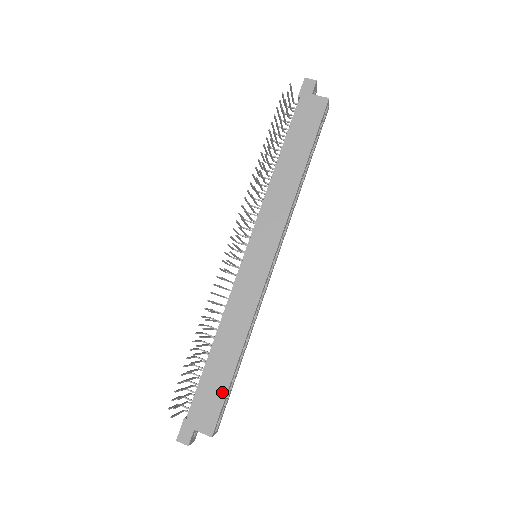
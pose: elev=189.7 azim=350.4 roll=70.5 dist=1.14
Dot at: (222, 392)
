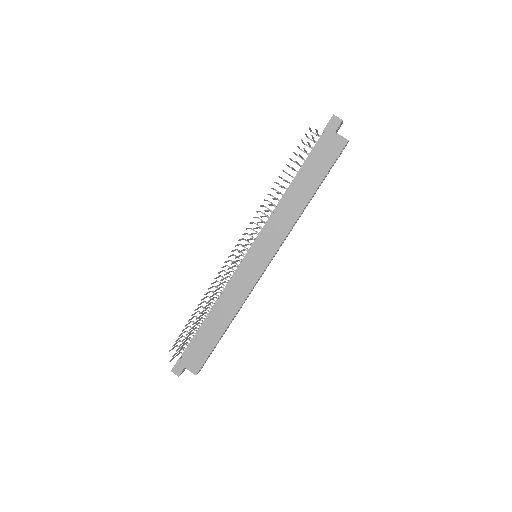
Dot at: (209, 348)
